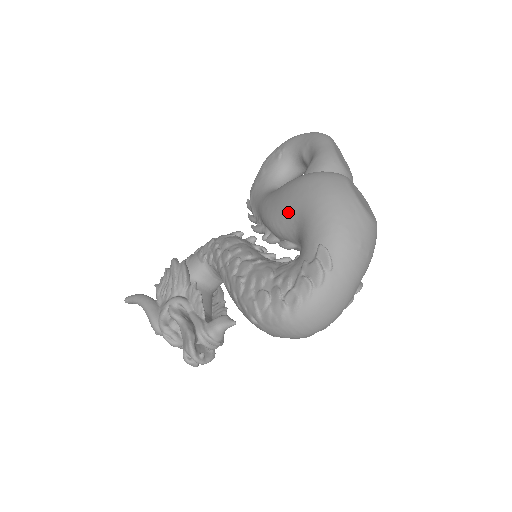
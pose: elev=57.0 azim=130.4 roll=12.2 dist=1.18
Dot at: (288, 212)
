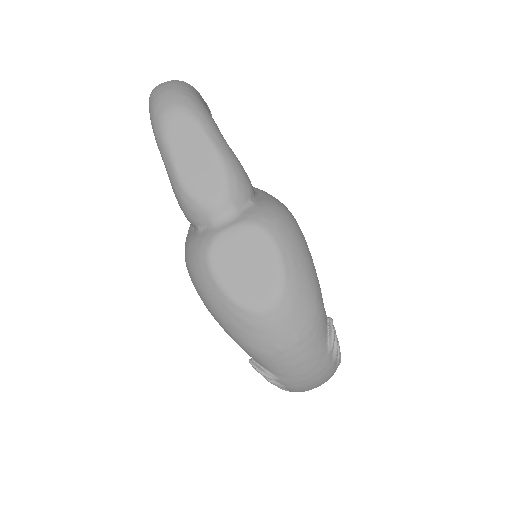
Dot at: occluded
